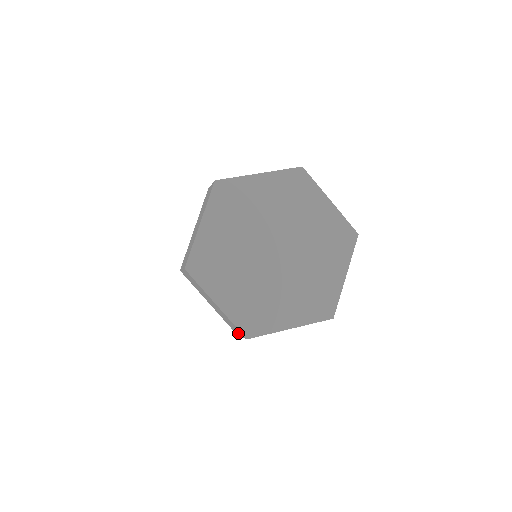
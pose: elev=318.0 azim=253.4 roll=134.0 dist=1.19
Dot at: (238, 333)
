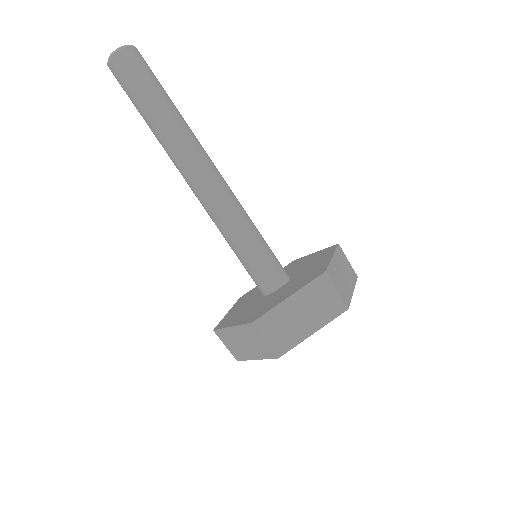
Dot at: occluded
